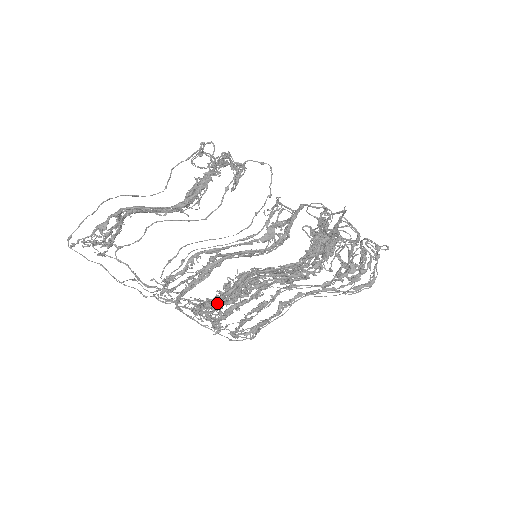
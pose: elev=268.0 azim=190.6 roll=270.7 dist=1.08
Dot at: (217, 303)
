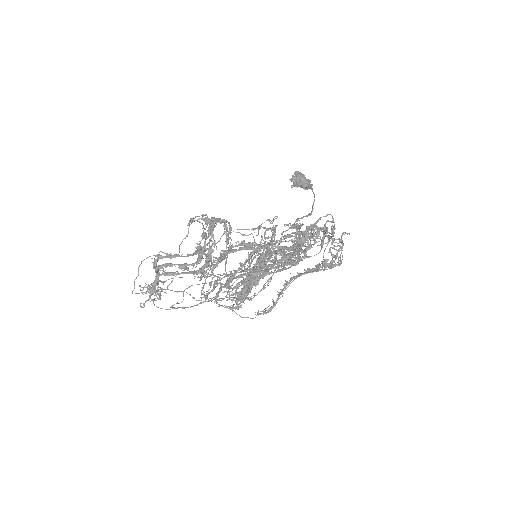
Dot at: occluded
